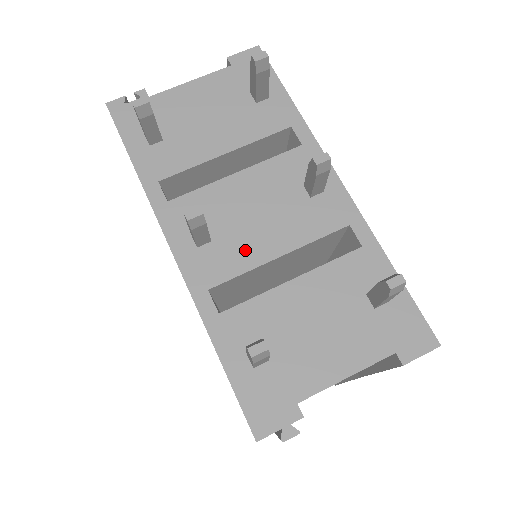
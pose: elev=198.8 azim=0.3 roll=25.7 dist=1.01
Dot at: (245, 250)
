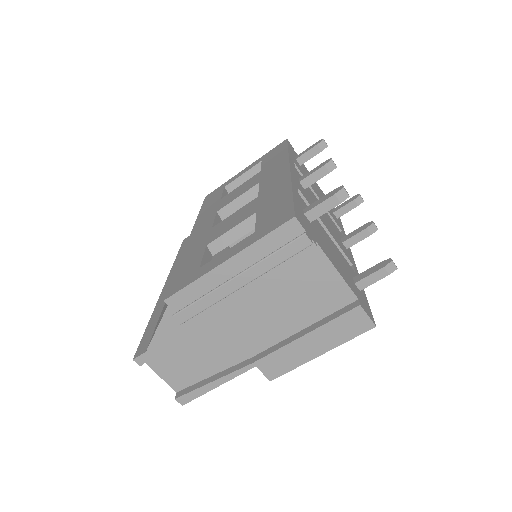
Dot at: occluded
